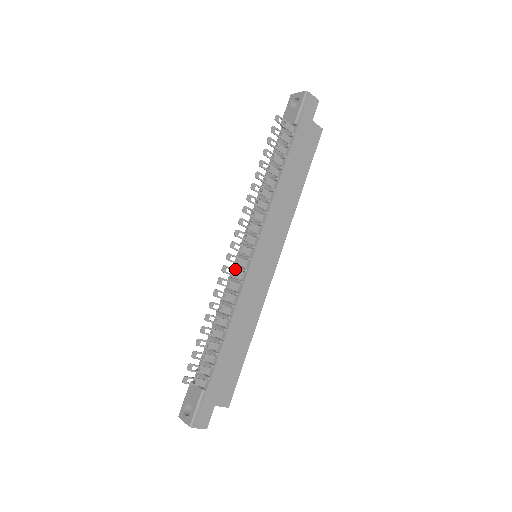
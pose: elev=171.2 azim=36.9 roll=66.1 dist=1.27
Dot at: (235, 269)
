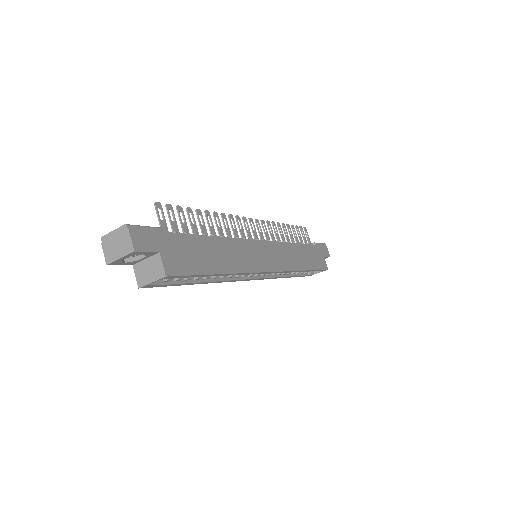
Dot at: (243, 230)
